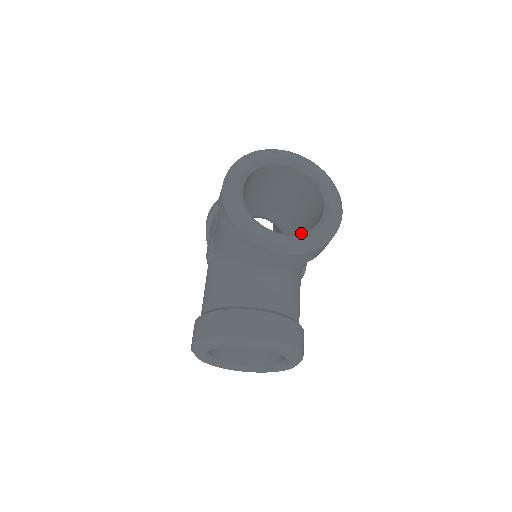
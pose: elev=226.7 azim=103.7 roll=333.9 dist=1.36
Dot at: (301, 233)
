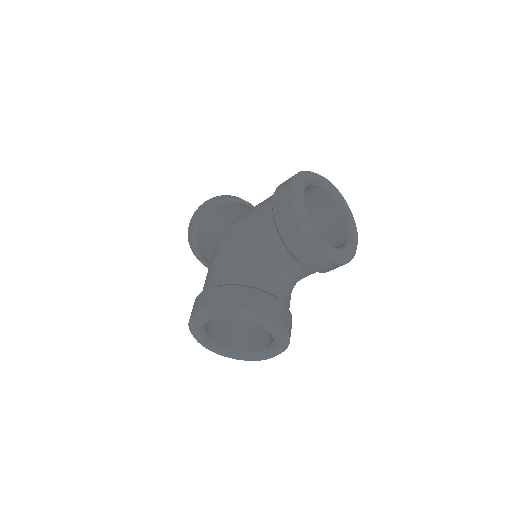
Dot at: (335, 247)
